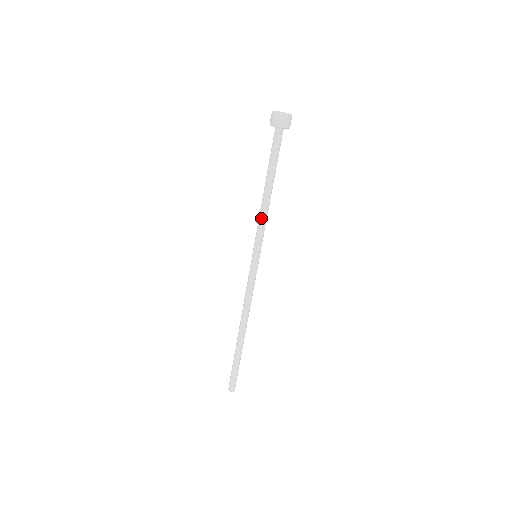
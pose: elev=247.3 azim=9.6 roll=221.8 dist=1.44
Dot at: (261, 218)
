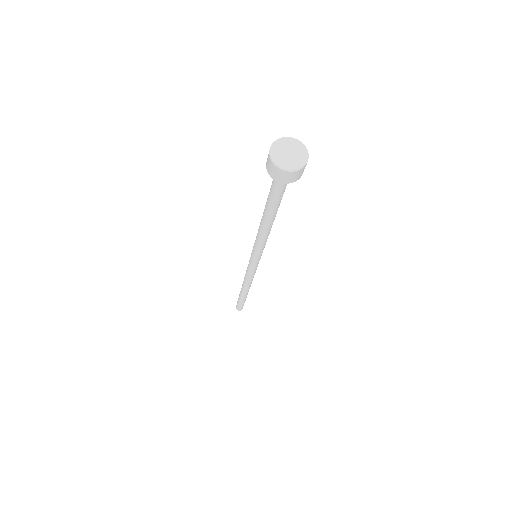
Dot at: (260, 240)
